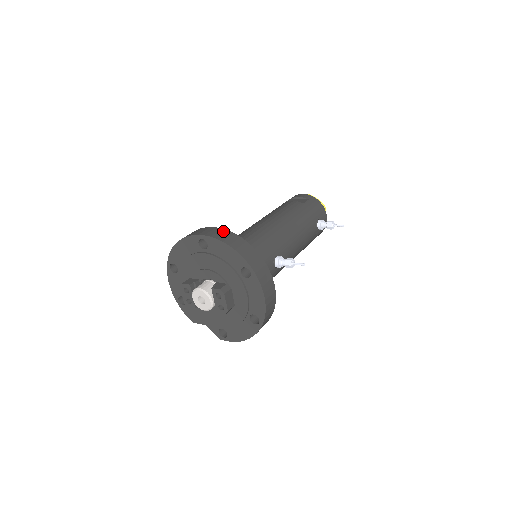
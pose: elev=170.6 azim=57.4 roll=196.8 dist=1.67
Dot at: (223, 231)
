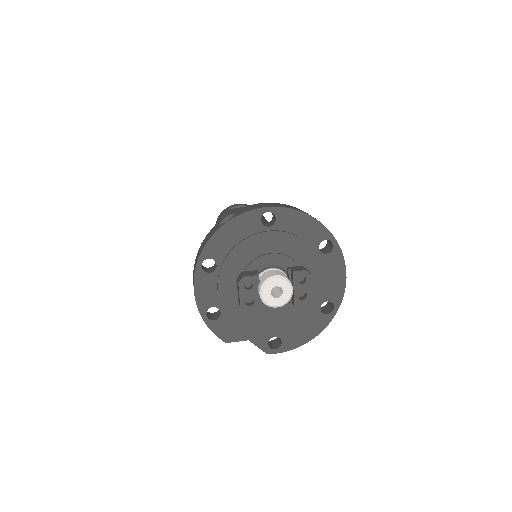
Dot at: (283, 204)
